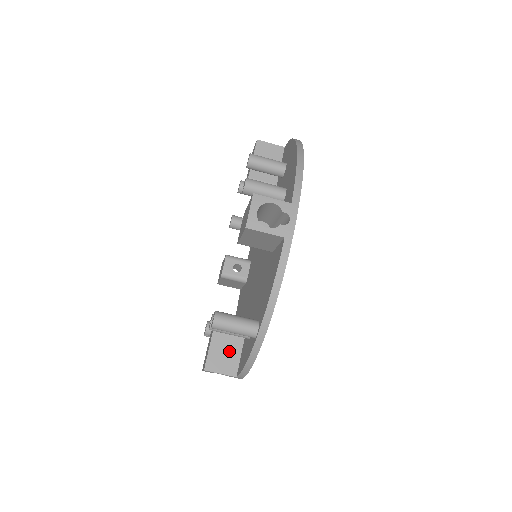
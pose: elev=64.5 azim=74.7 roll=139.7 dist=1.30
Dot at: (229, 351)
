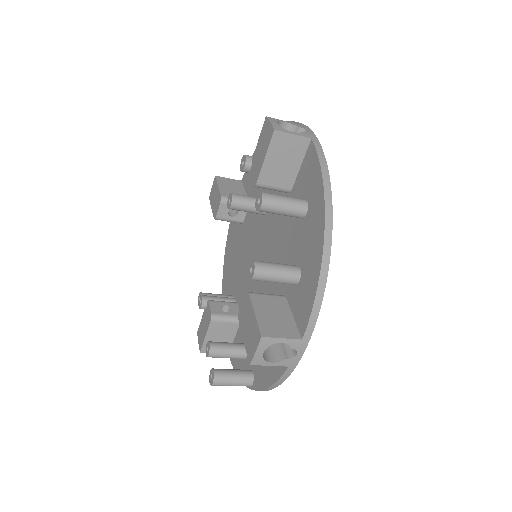
Dot at: (223, 339)
